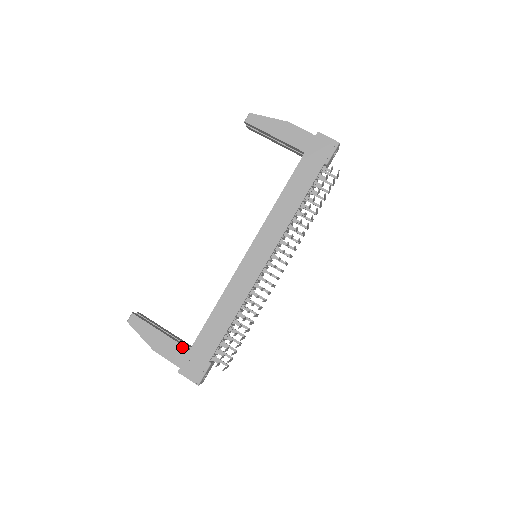
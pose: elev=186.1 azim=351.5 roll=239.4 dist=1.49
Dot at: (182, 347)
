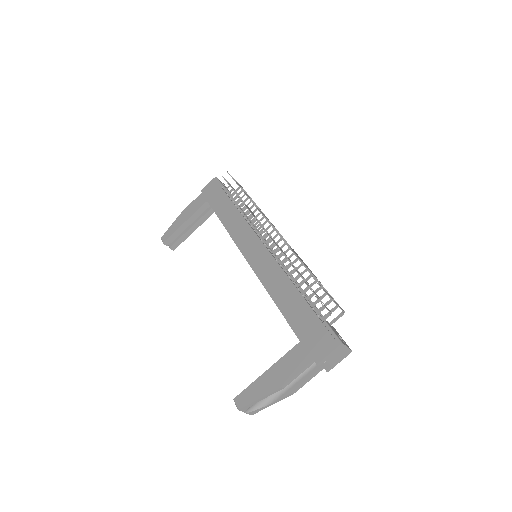
Dot at: (293, 350)
